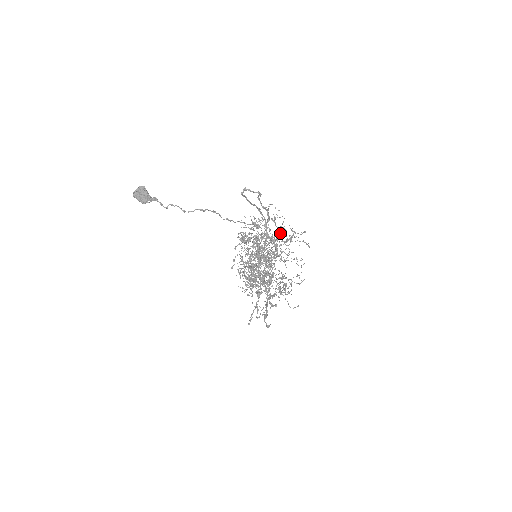
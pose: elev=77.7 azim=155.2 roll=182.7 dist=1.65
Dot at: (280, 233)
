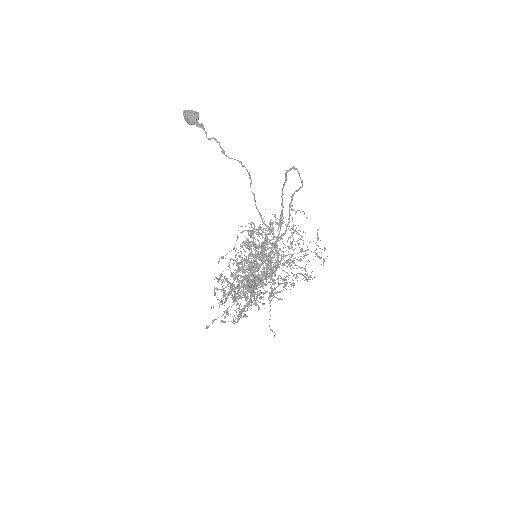
Dot at: (292, 247)
